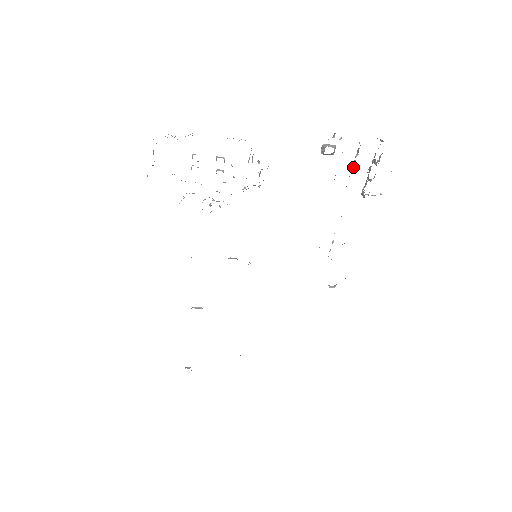
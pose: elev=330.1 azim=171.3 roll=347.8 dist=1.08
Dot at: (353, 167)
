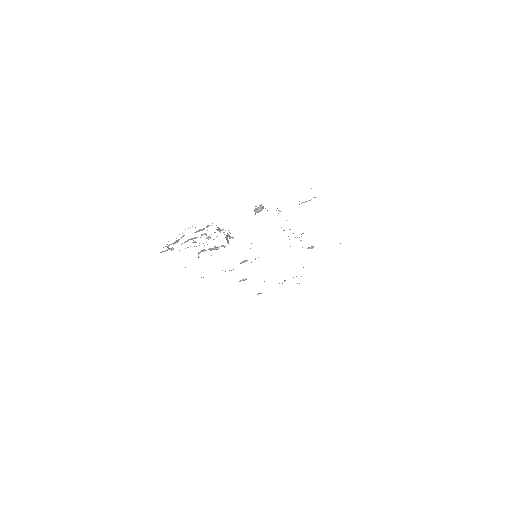
Dot at: occluded
